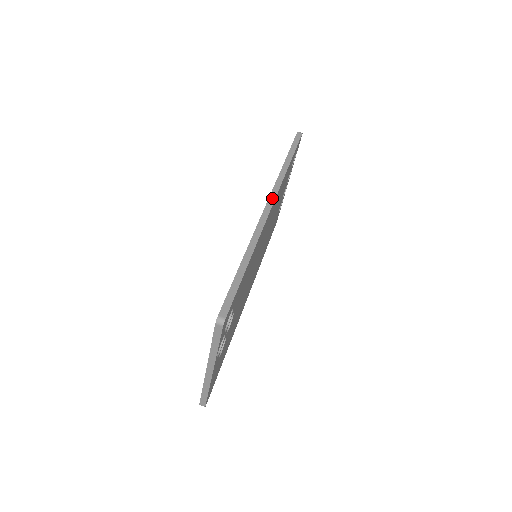
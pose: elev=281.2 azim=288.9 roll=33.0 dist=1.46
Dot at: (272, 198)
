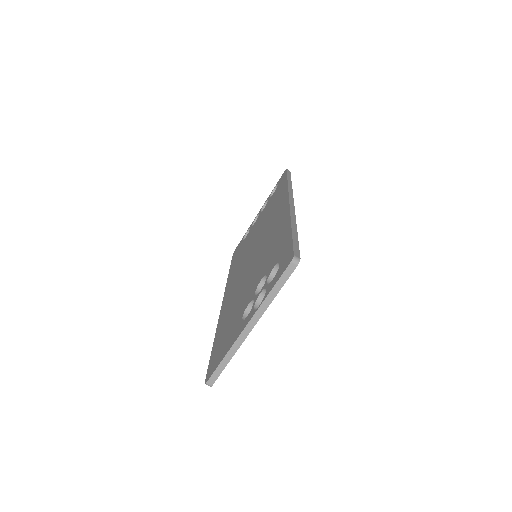
Dot at: (291, 199)
